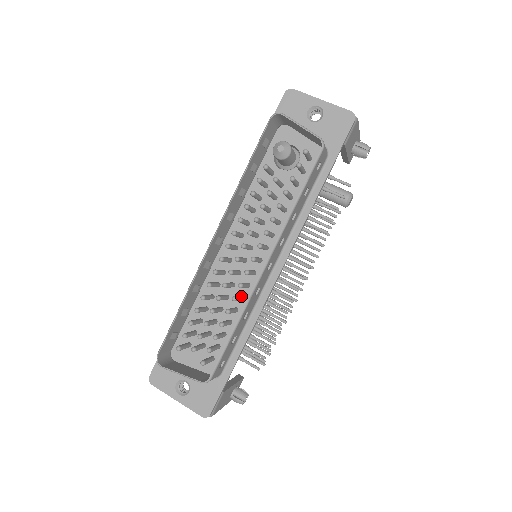
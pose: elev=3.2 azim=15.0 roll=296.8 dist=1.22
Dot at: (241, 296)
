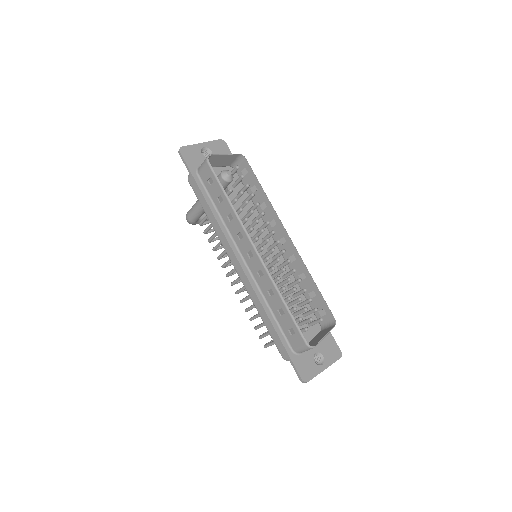
Dot at: (287, 273)
